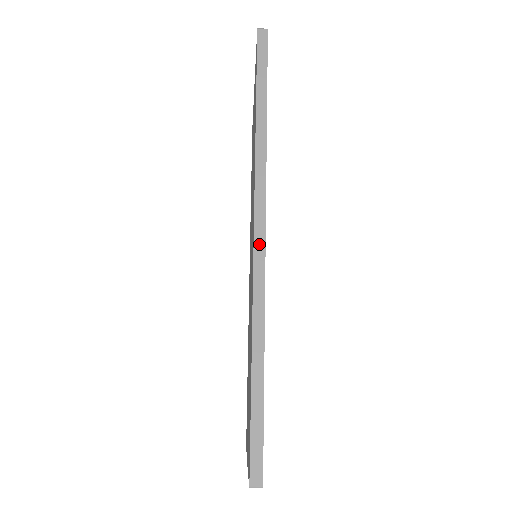
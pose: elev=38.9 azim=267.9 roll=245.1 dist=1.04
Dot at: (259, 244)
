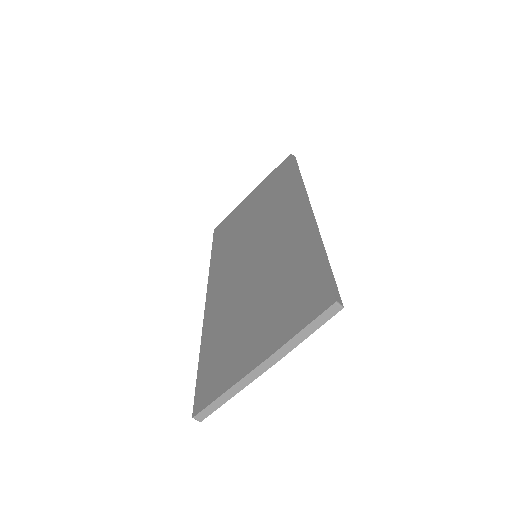
Dot at: (311, 211)
